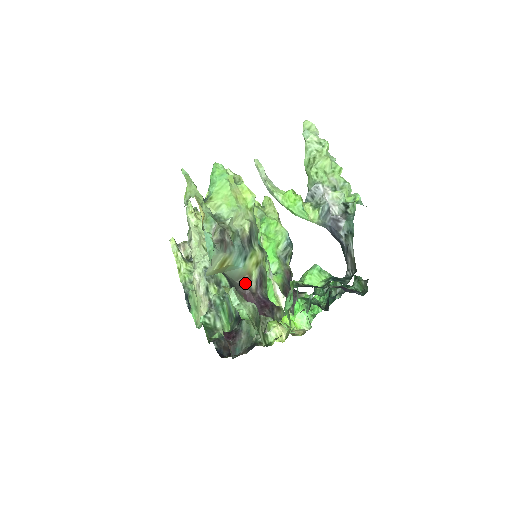
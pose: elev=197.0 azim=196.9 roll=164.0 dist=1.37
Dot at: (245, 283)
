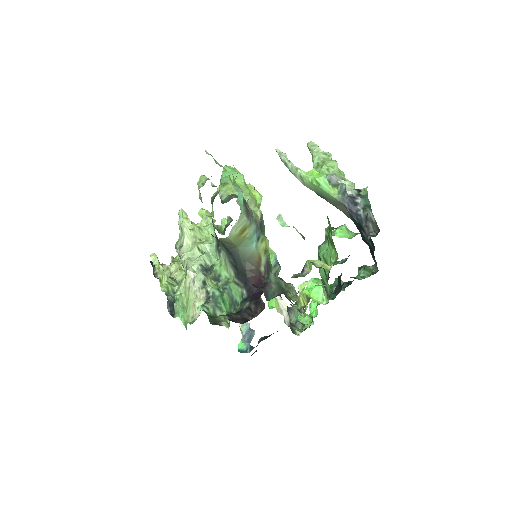
Dot at: (255, 264)
